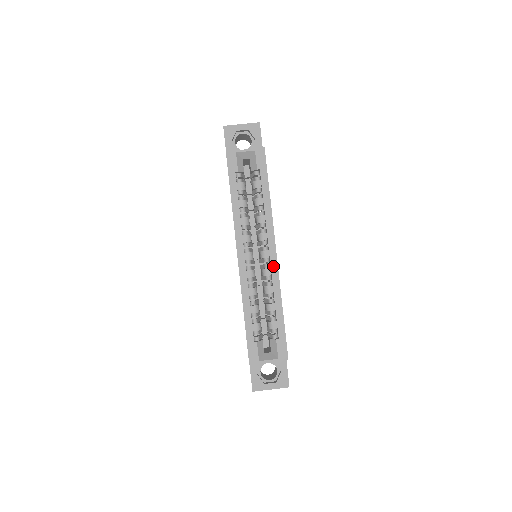
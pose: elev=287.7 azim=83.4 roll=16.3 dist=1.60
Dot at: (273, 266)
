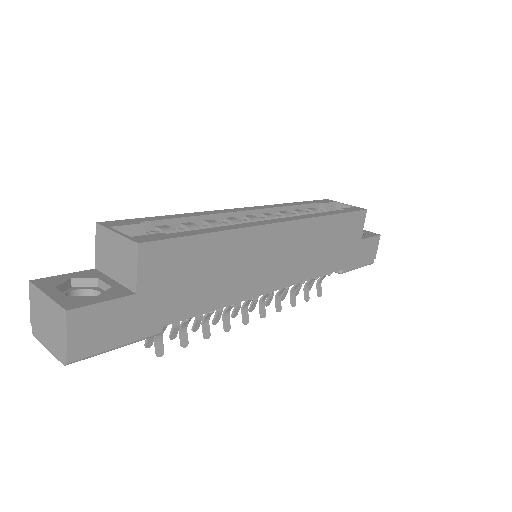
Dot at: (265, 222)
